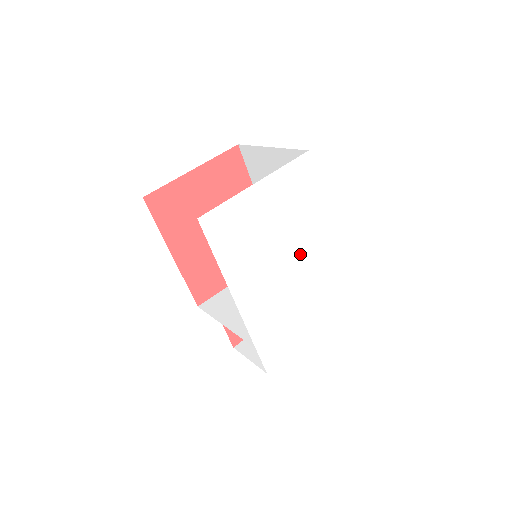
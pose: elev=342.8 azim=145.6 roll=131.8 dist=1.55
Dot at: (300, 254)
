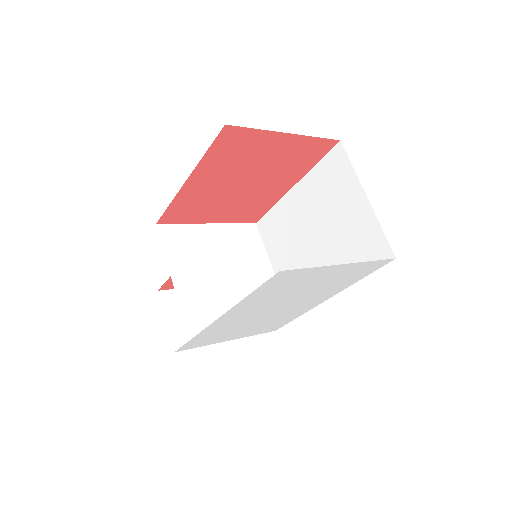
Dot at: (295, 304)
